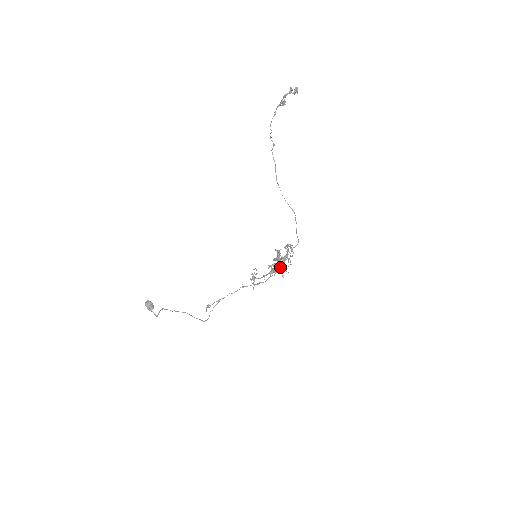
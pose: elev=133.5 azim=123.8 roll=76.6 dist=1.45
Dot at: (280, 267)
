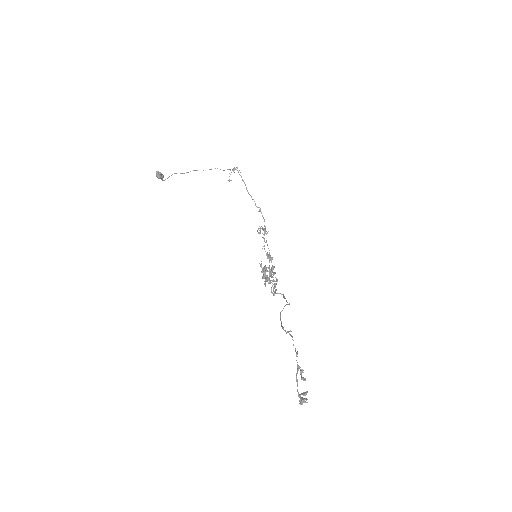
Dot at: (263, 278)
